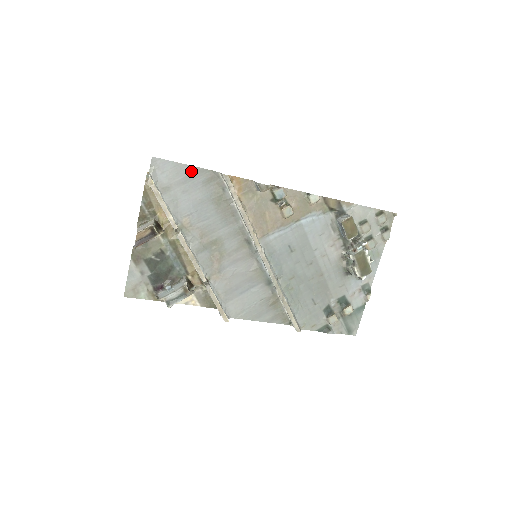
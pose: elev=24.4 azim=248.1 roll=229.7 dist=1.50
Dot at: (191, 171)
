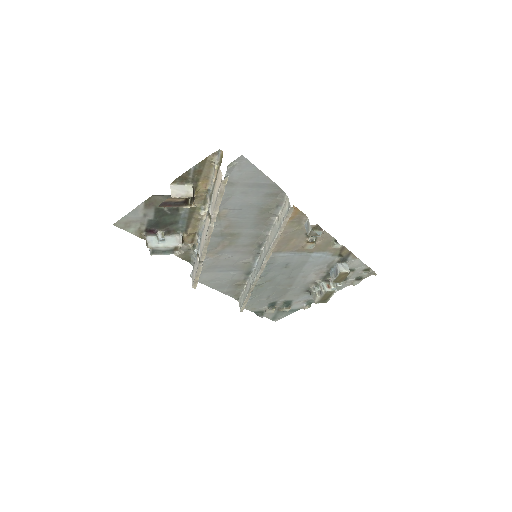
Dot at: (265, 181)
